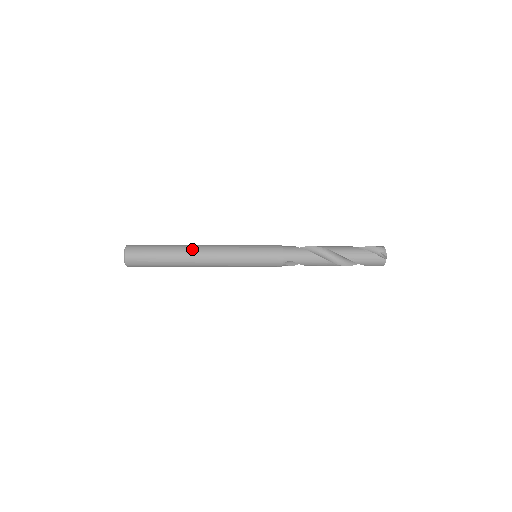
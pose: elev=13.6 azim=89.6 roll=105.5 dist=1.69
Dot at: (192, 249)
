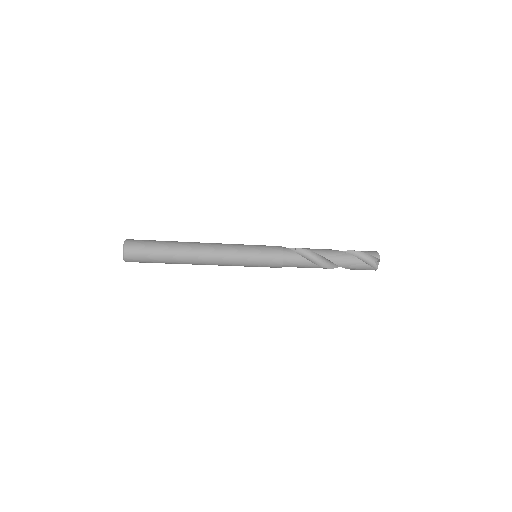
Dot at: (193, 254)
